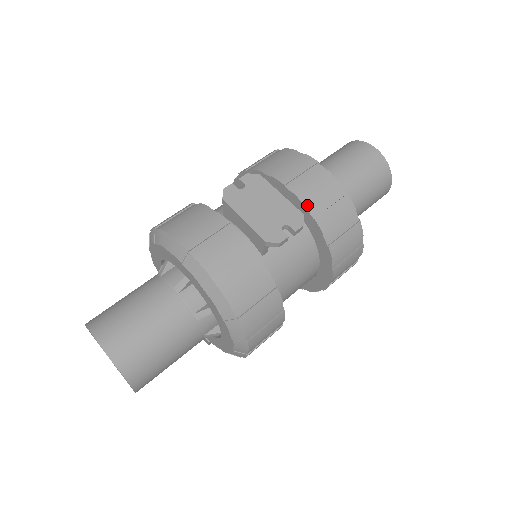
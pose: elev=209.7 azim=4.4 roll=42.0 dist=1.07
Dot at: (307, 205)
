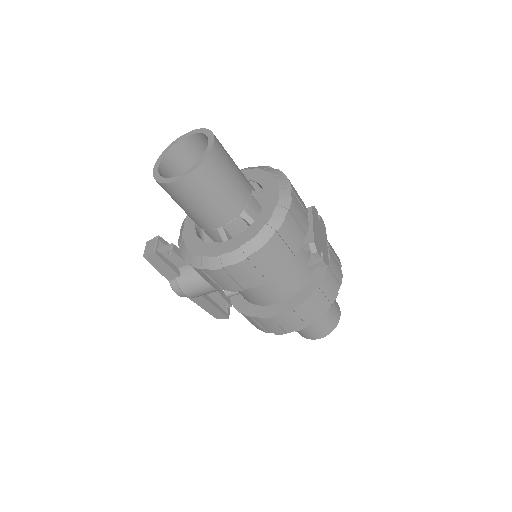
Dot at: (329, 266)
